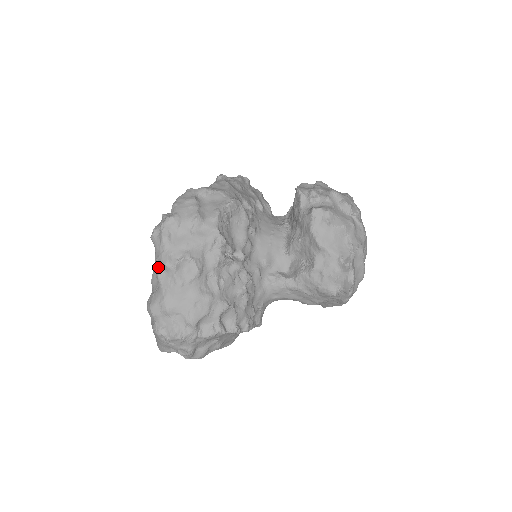
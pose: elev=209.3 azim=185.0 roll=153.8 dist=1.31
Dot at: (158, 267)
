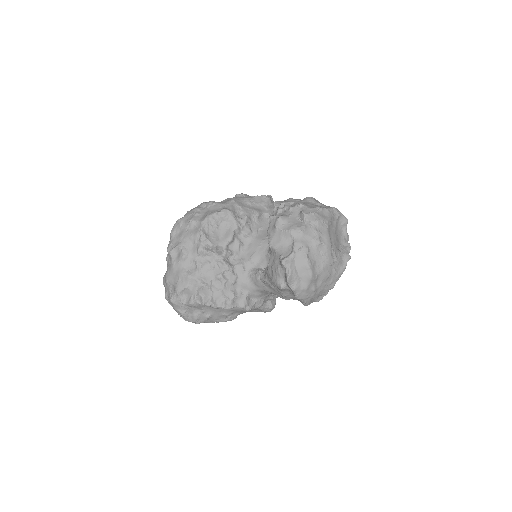
Dot at: occluded
